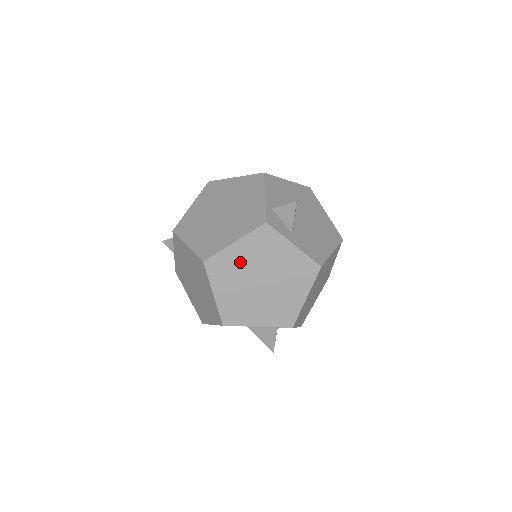
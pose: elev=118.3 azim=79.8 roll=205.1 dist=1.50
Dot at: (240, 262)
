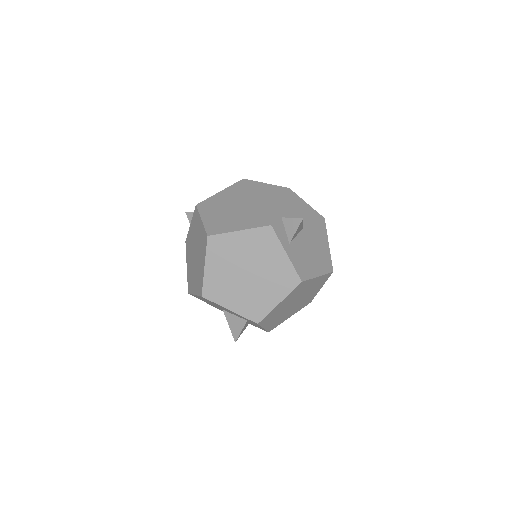
Dot at: (237, 249)
